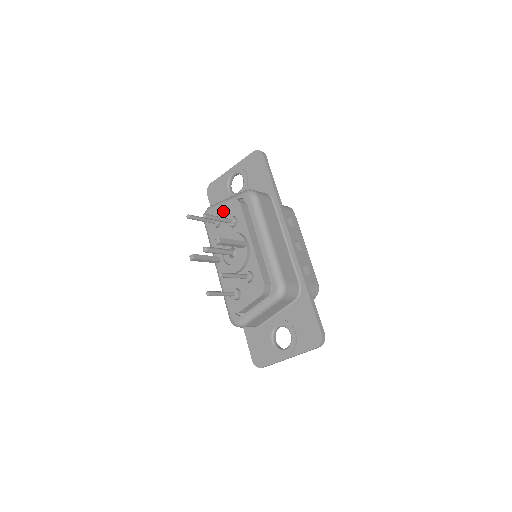
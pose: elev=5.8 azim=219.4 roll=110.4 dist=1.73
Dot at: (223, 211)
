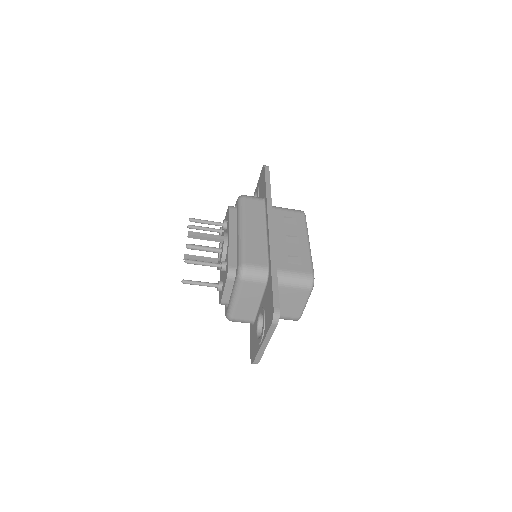
Dot at: occluded
